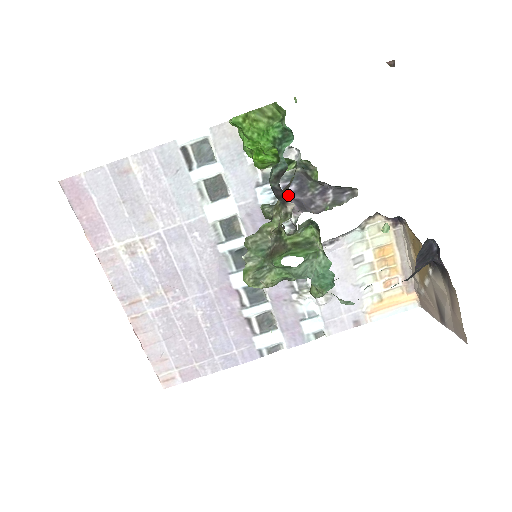
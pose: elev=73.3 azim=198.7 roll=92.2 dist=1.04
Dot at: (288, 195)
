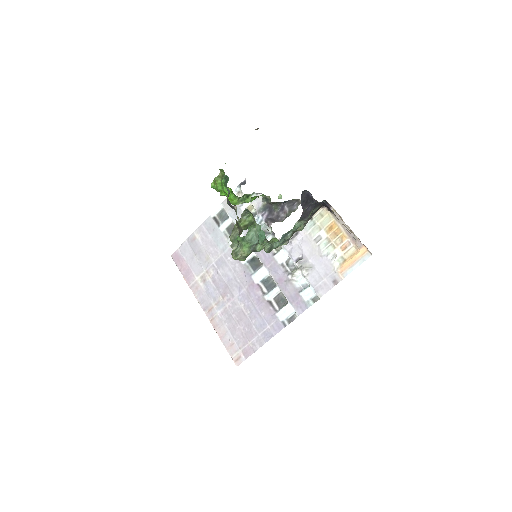
Dot at: (265, 218)
